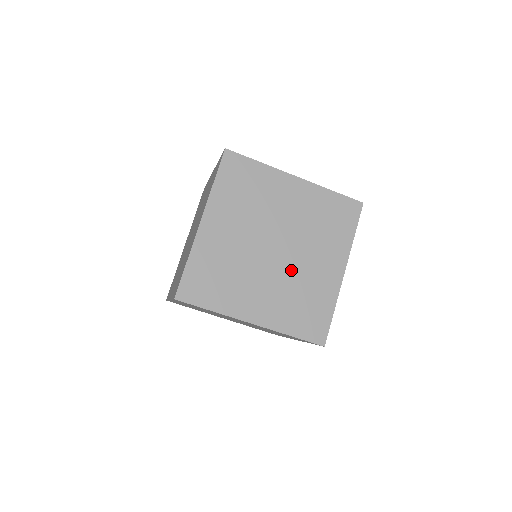
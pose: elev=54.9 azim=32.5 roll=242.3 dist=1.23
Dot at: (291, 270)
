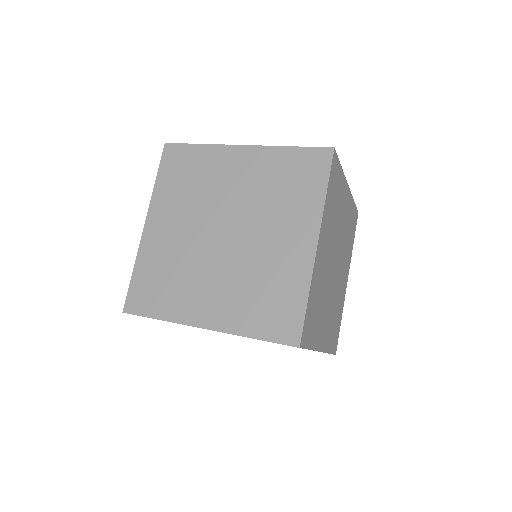
Dot at: (245, 255)
